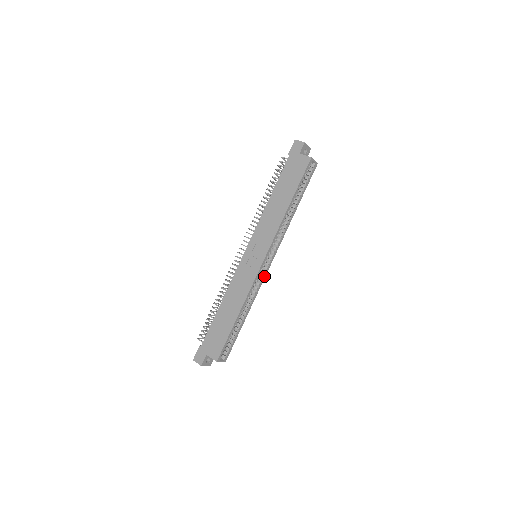
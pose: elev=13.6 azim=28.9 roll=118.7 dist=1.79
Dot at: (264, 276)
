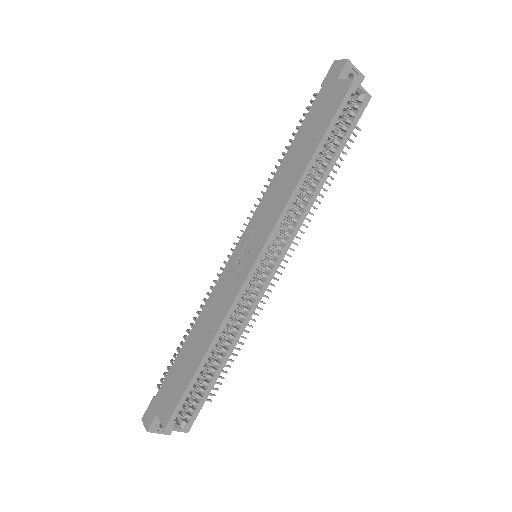
Dot at: (262, 290)
